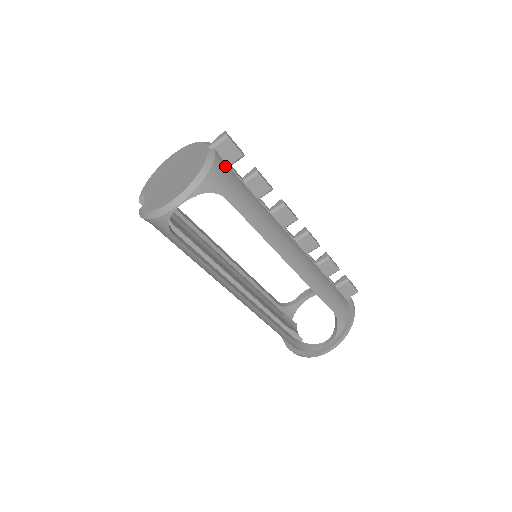
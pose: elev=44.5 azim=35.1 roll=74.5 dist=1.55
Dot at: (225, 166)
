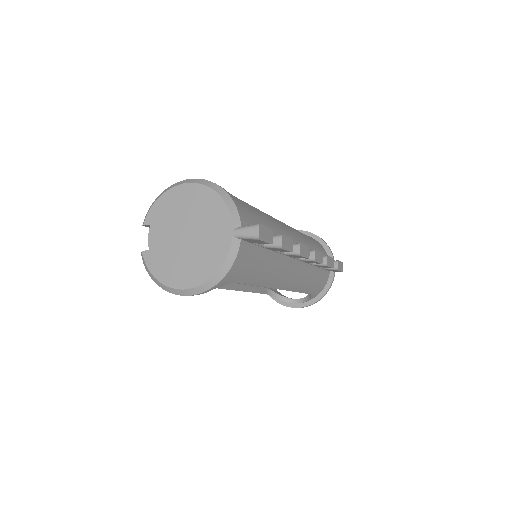
Dot at: (247, 250)
